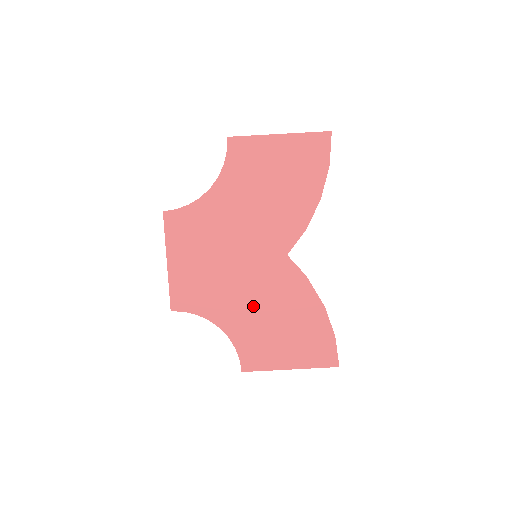
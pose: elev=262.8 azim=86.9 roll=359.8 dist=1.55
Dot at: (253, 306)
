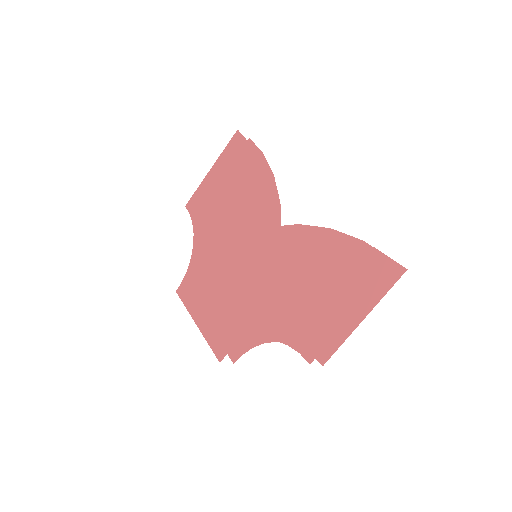
Dot at: (274, 292)
